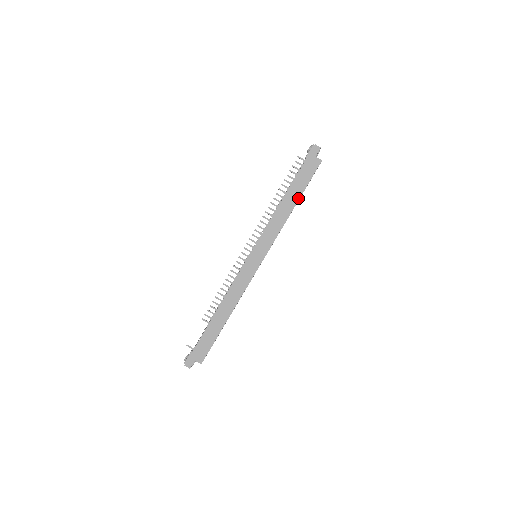
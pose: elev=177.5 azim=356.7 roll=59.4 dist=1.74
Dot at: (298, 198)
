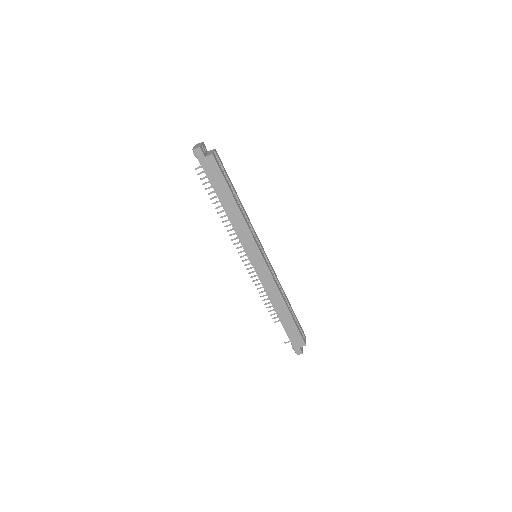
Dot at: (232, 197)
